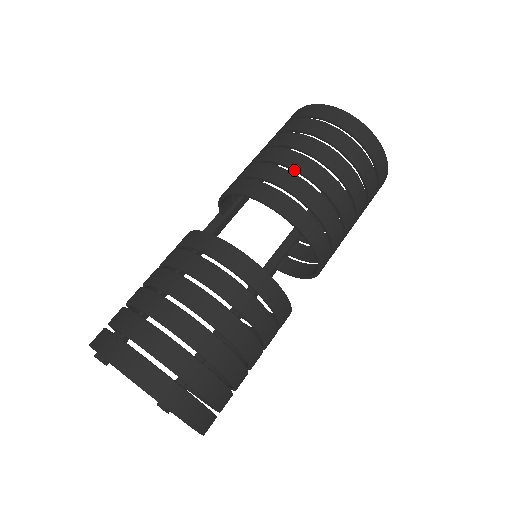
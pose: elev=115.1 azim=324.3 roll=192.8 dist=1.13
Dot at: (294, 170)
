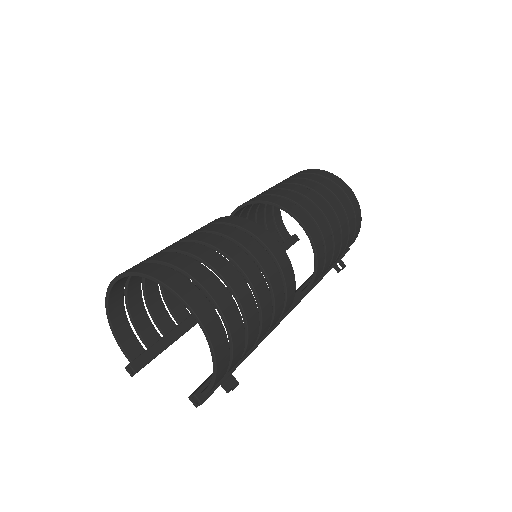
Dot at: occluded
